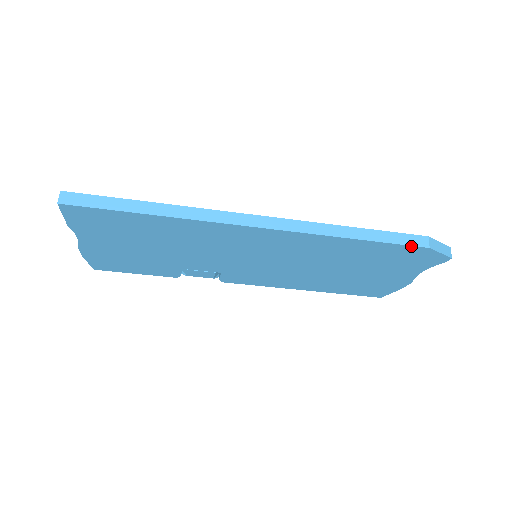
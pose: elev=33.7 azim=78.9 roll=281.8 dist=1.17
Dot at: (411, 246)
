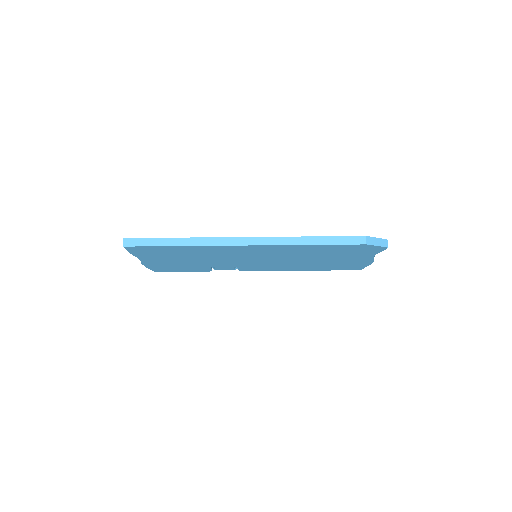
Dot at: (353, 245)
